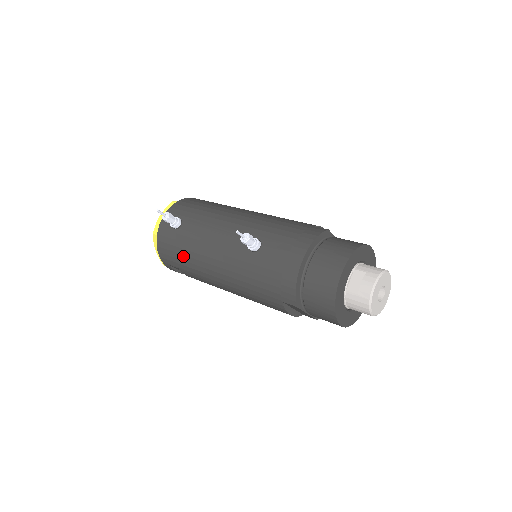
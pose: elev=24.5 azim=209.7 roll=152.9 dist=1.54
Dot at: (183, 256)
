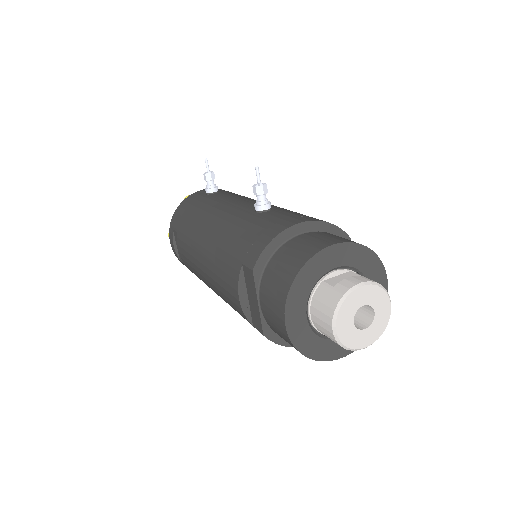
Dot at: (191, 214)
